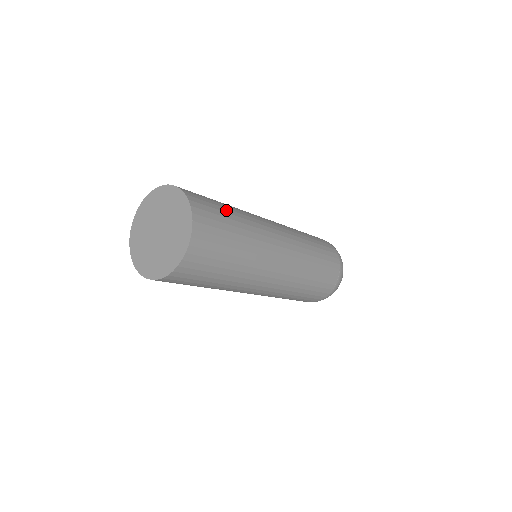
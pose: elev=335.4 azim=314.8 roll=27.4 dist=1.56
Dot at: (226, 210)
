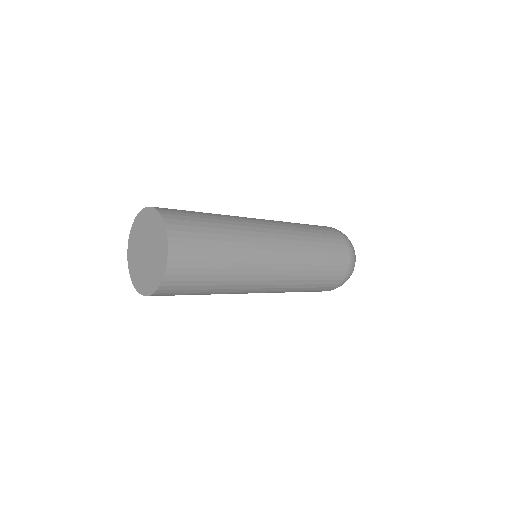
Dot at: (206, 220)
